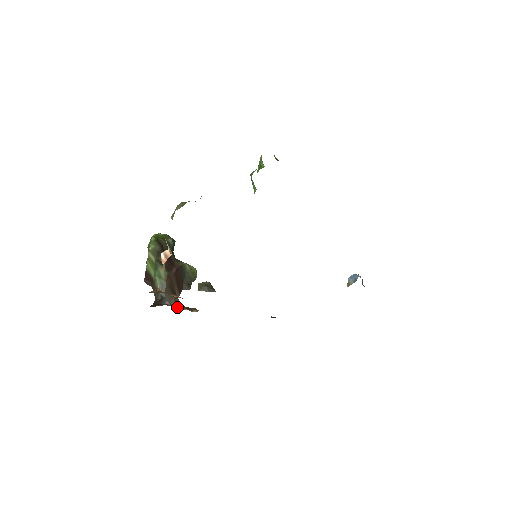
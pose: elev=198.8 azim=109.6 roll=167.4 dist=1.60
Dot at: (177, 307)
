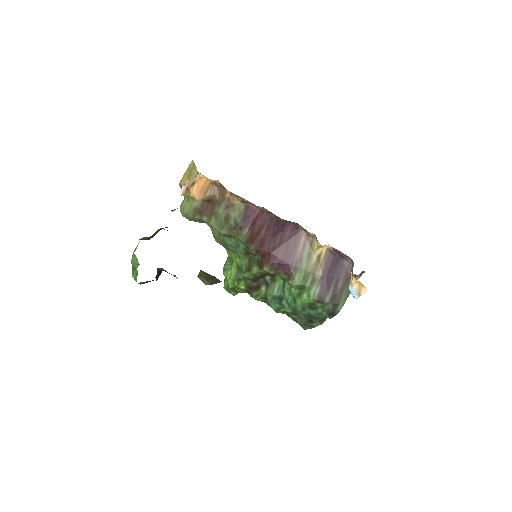
Dot at: occluded
